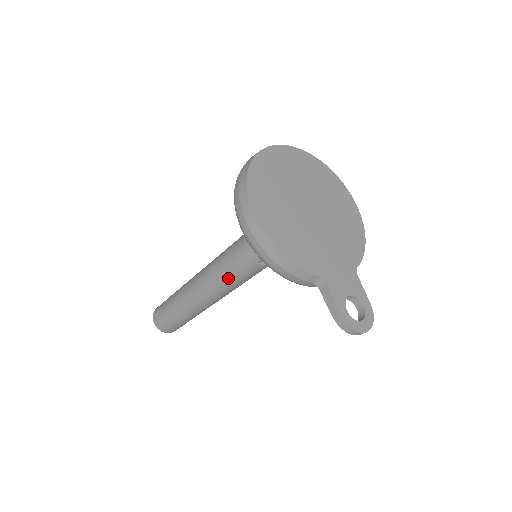
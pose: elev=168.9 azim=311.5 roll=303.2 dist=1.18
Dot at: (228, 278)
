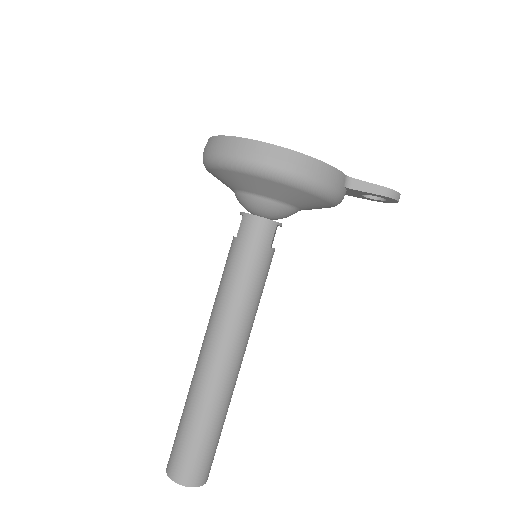
Dot at: (251, 296)
